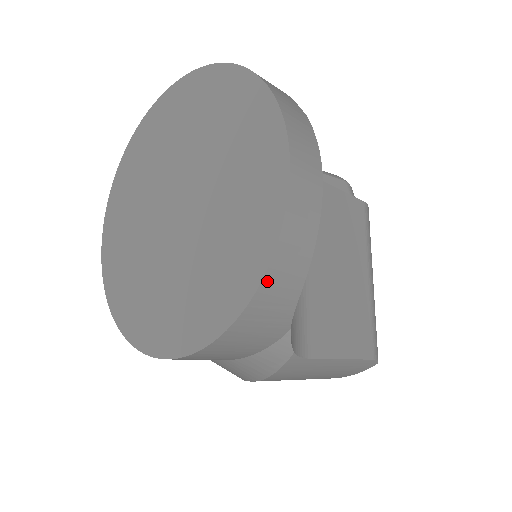
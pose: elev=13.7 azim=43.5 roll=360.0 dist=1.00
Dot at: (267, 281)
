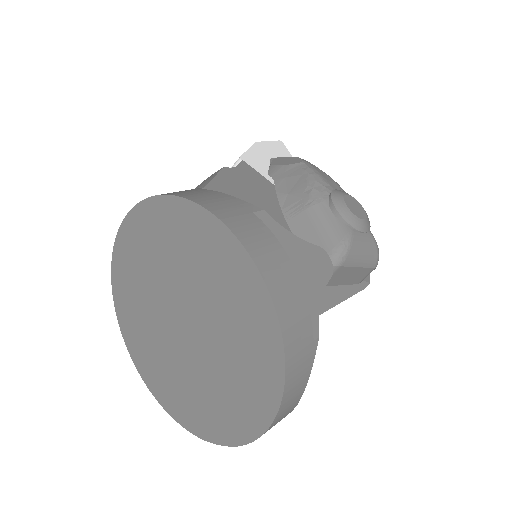
Dot at: occluded
